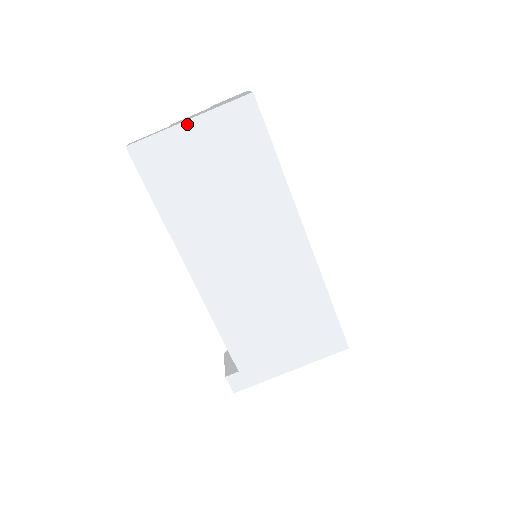
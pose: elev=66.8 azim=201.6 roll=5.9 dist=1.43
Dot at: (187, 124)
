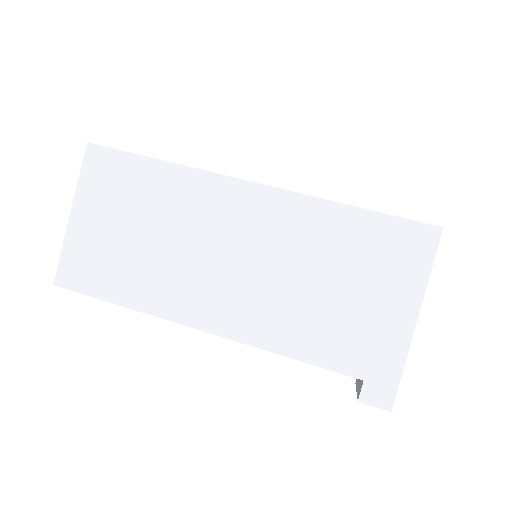
Dot at: (72, 219)
